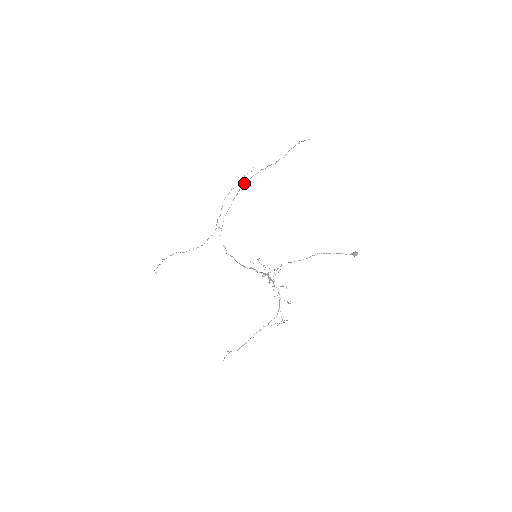
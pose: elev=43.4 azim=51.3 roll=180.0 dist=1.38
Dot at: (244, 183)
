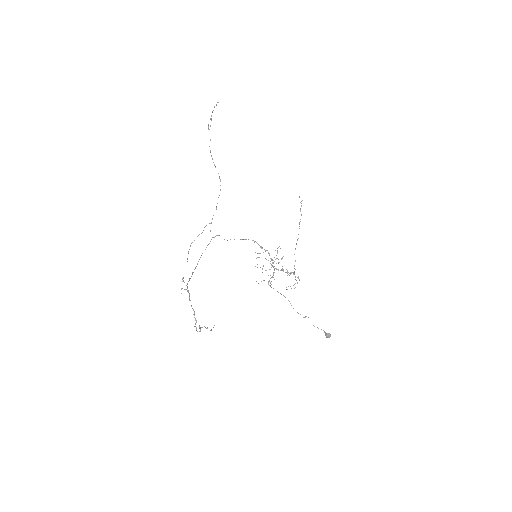
Dot at: occluded
